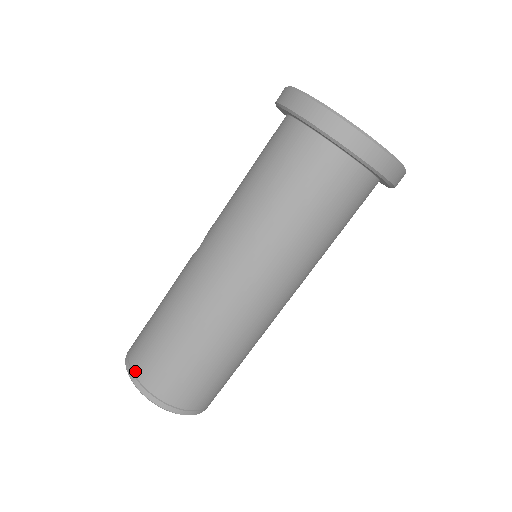
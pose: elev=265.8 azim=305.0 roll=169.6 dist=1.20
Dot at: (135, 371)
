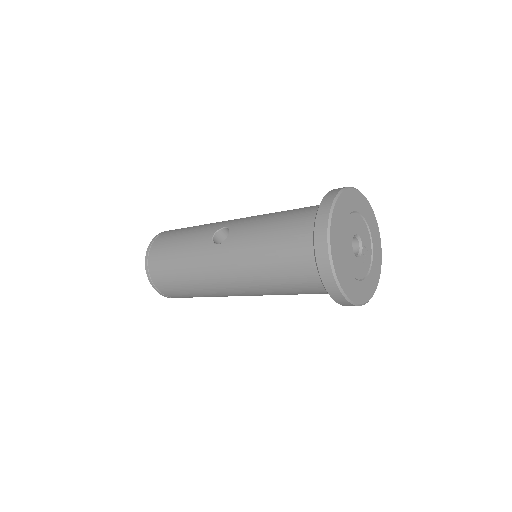
Dot at: (151, 275)
